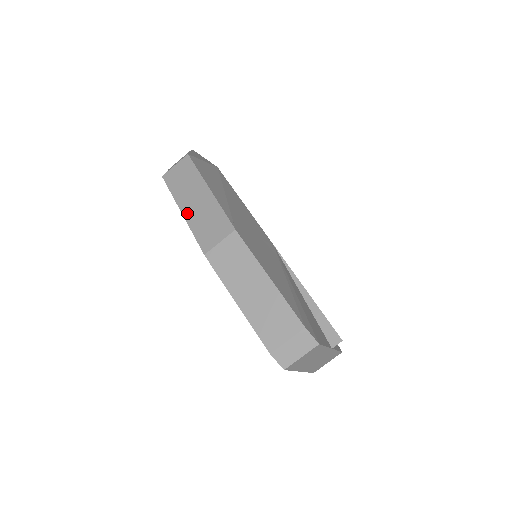
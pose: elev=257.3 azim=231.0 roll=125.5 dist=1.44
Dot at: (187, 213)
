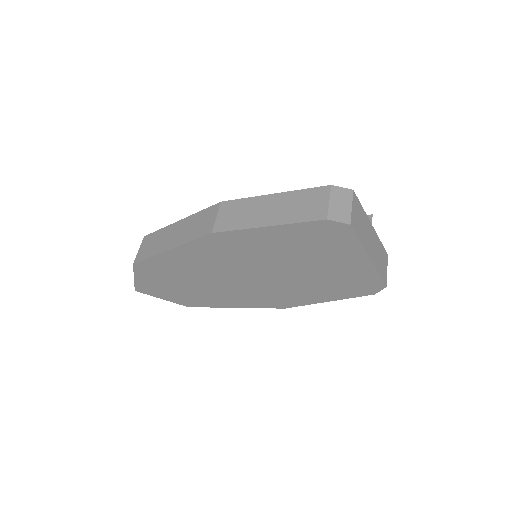
Dot at: (174, 244)
